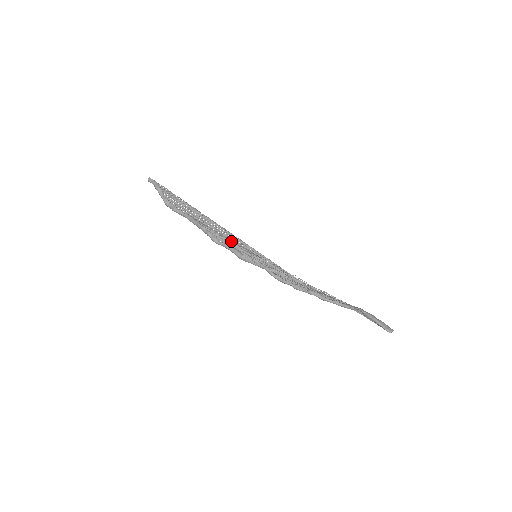
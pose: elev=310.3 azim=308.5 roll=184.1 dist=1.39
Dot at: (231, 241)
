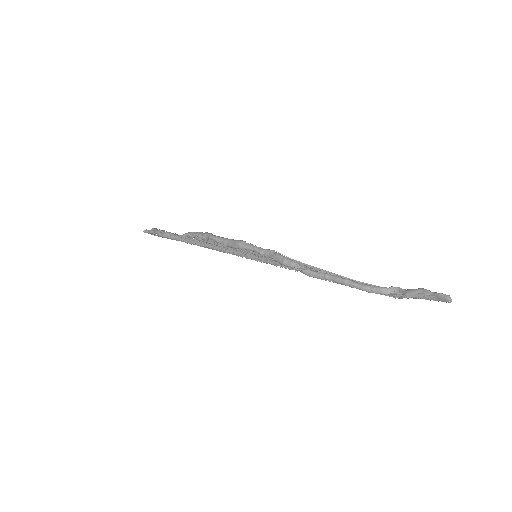
Dot at: (228, 247)
